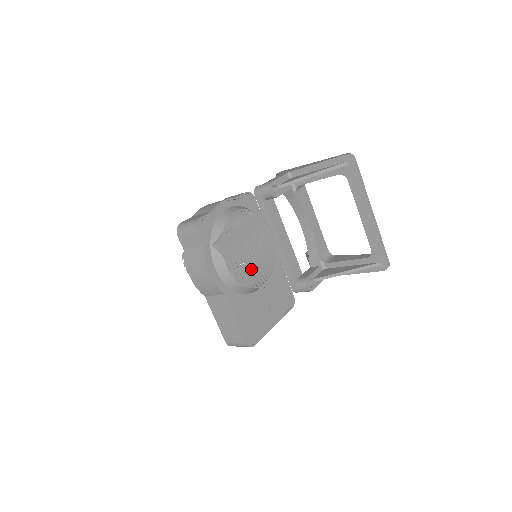
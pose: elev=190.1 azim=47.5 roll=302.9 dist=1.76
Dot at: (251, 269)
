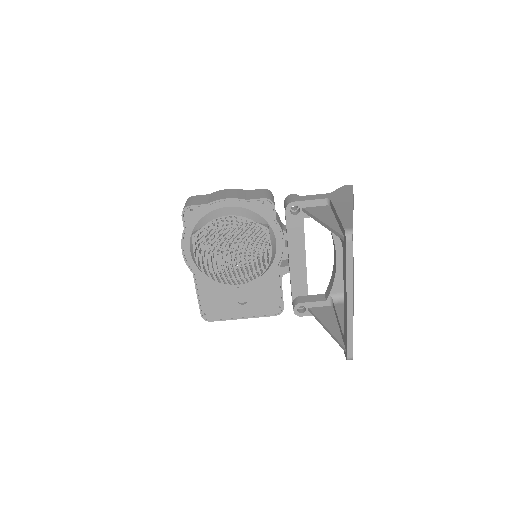
Dot at: (224, 268)
